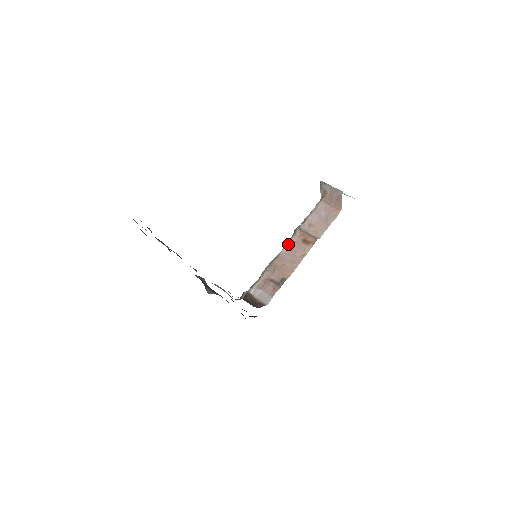
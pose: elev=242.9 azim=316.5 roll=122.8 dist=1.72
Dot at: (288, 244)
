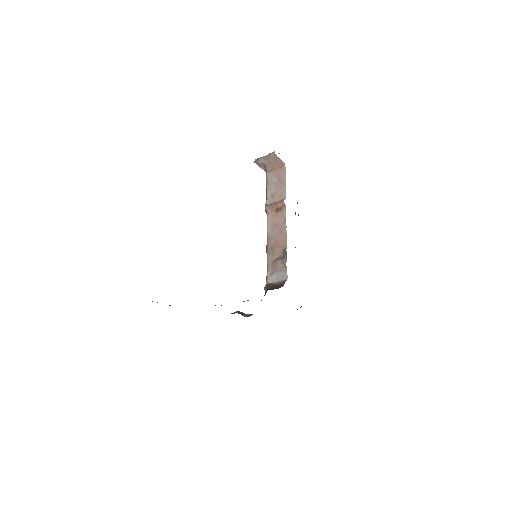
Dot at: (268, 224)
